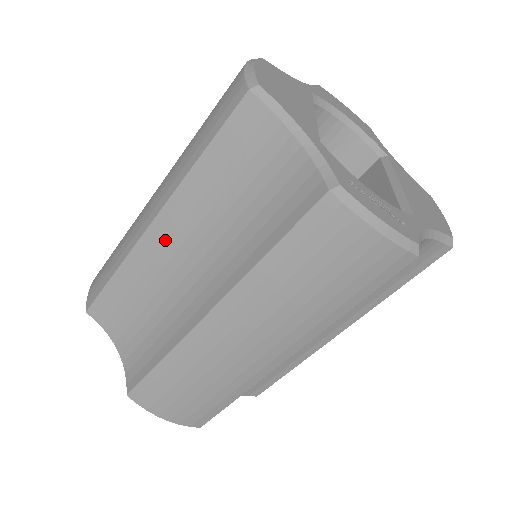
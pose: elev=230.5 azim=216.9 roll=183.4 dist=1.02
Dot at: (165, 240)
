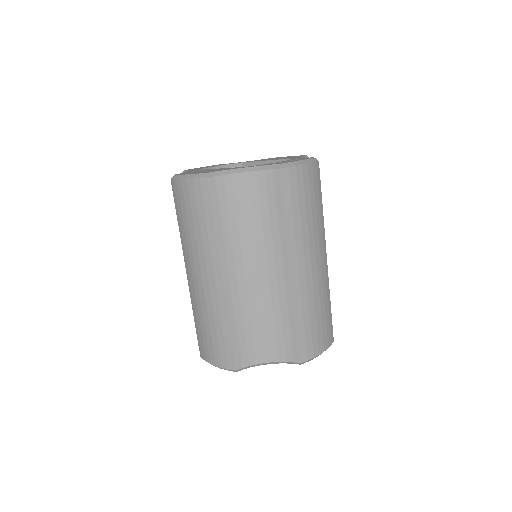
Dot at: (235, 280)
